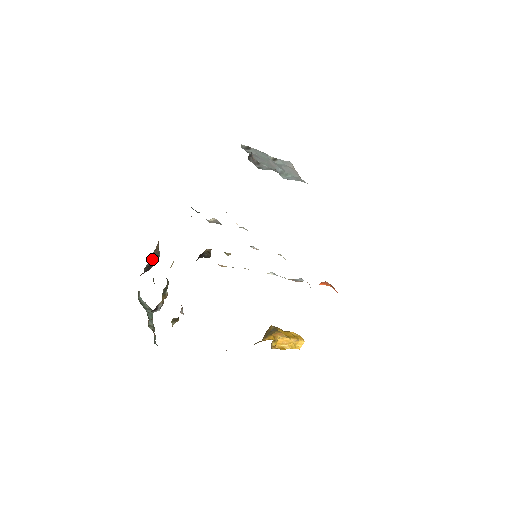
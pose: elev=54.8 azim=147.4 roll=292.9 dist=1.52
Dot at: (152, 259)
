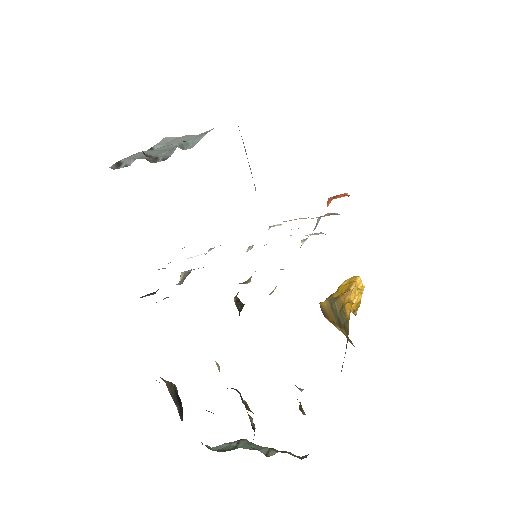
Dot at: (174, 399)
